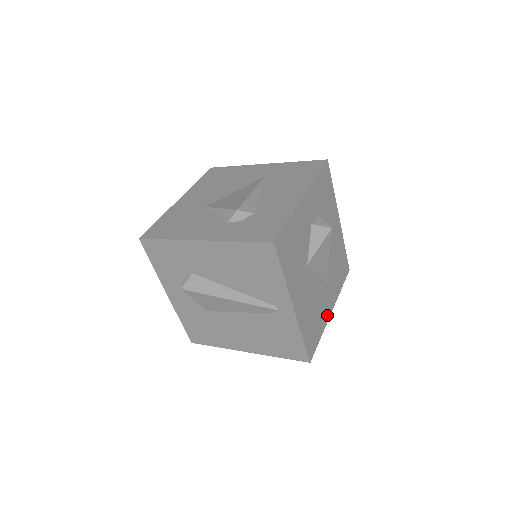
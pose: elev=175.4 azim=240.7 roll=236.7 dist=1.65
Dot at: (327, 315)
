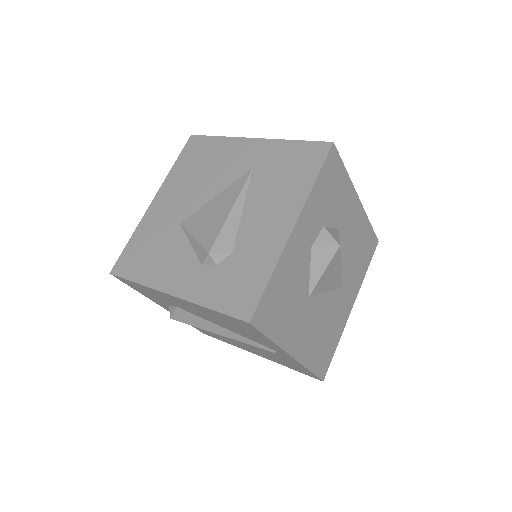
Dot at: (345, 317)
